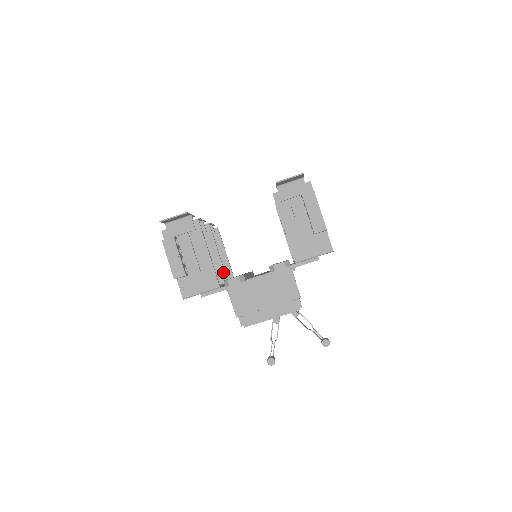
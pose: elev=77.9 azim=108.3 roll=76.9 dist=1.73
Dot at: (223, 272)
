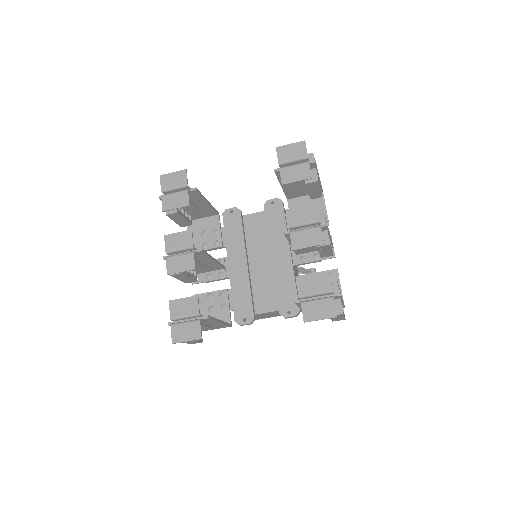
Dot at: (220, 266)
